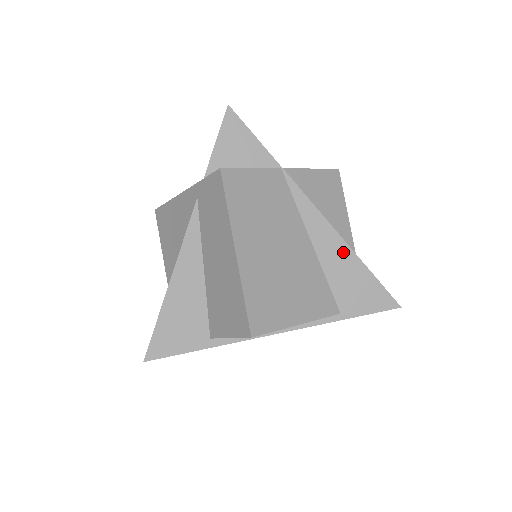
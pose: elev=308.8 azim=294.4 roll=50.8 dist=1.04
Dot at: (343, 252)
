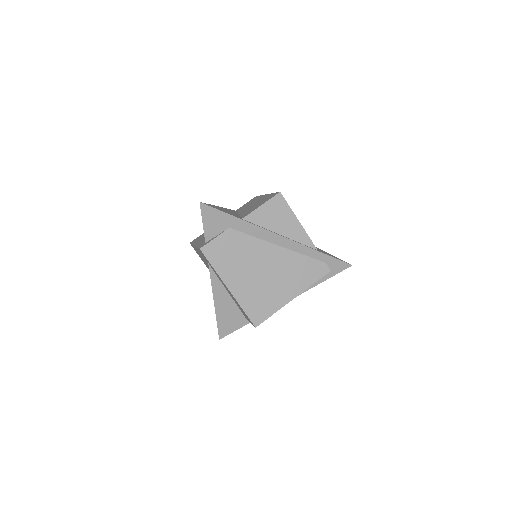
Dot at: occluded
